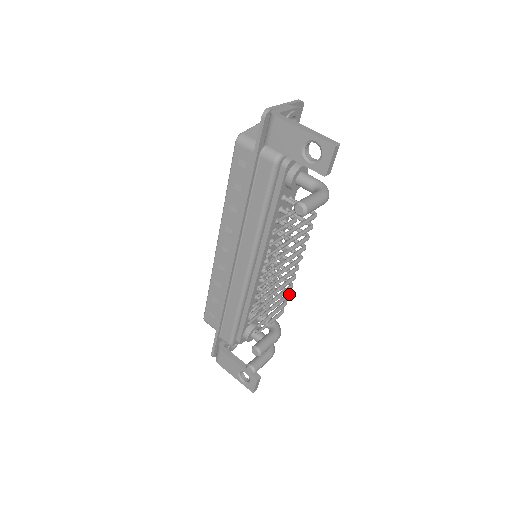
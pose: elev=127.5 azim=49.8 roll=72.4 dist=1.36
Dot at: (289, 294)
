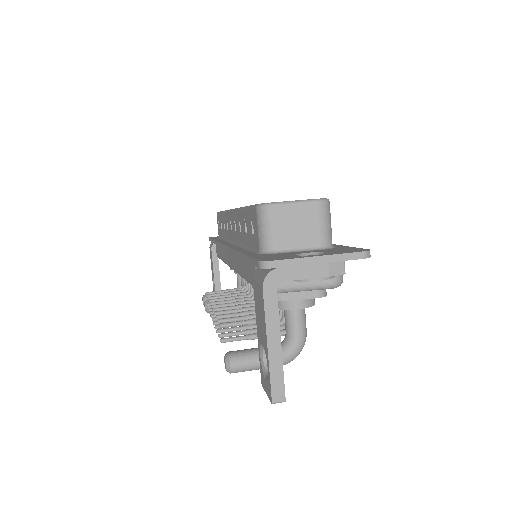
Dot at: occluded
